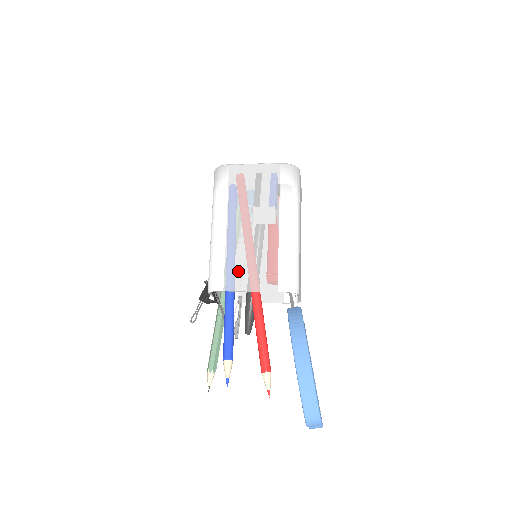
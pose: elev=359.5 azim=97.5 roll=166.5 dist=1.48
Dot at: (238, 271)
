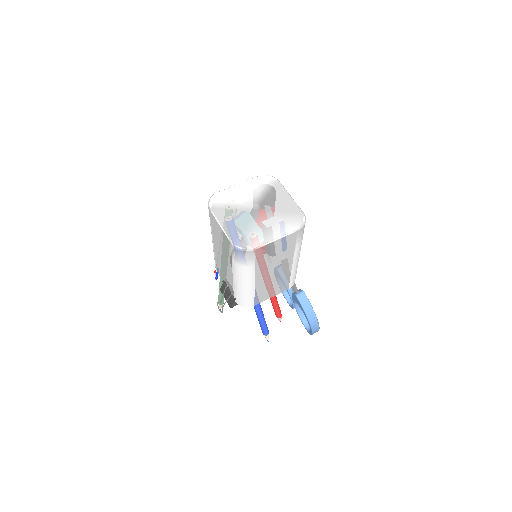
Dot at: (264, 294)
